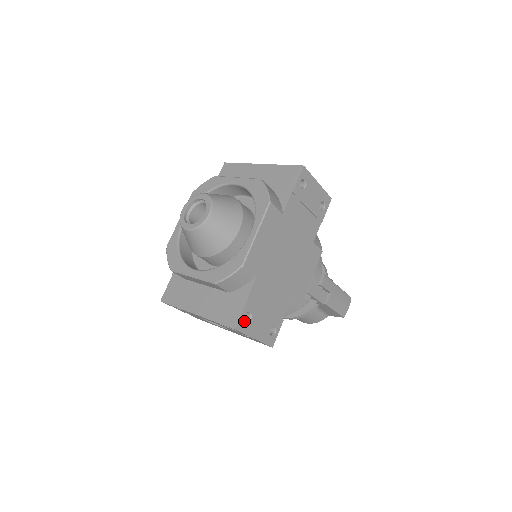
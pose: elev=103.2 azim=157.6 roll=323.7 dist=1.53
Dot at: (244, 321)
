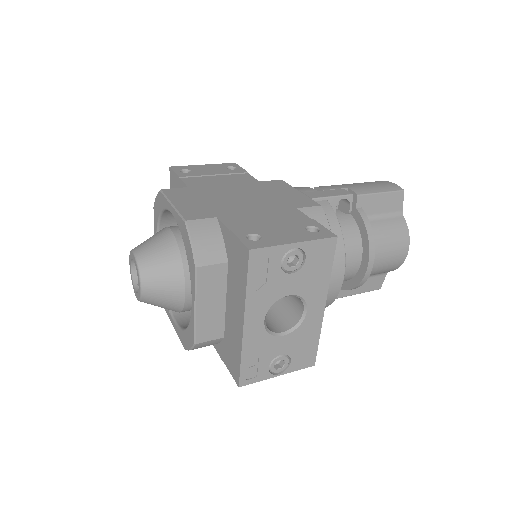
Dot at: (253, 241)
